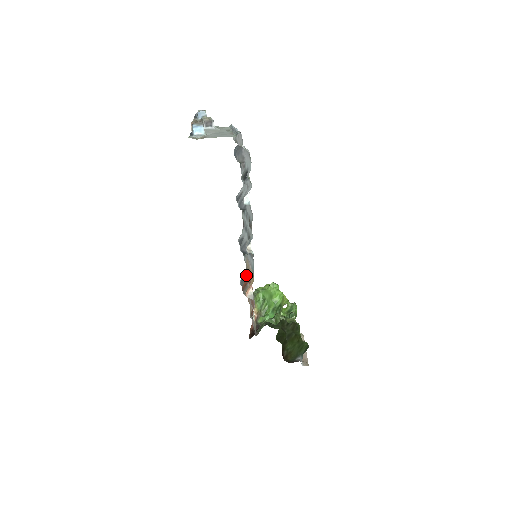
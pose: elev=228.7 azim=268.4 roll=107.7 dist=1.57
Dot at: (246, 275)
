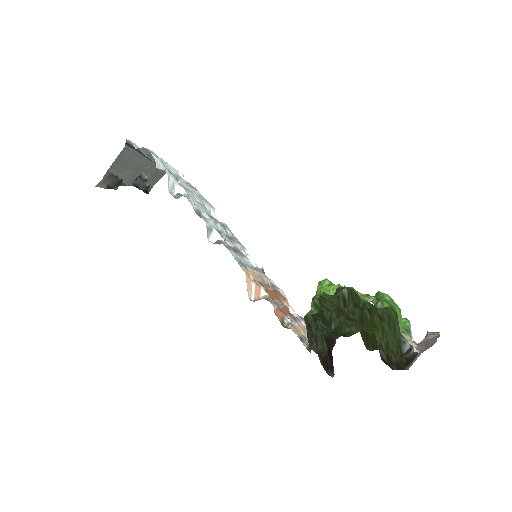
Dot at: (285, 300)
